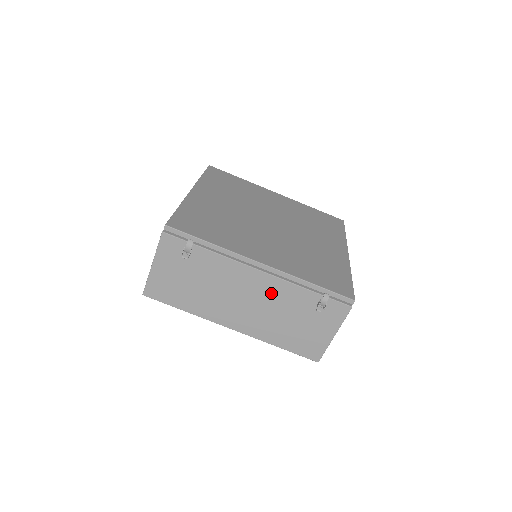
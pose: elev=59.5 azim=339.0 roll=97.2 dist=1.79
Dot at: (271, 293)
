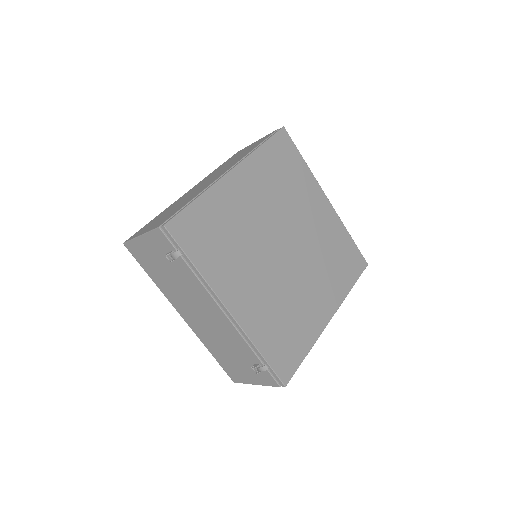
Dot at: (224, 330)
